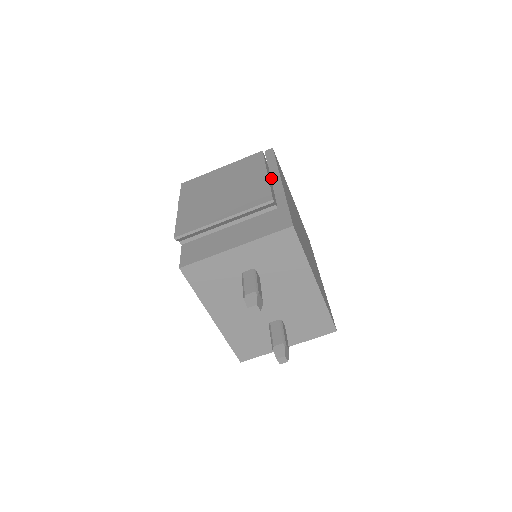
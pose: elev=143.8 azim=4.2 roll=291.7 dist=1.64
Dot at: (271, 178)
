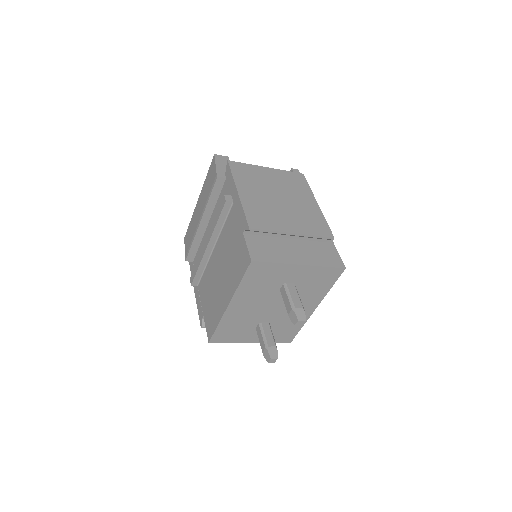
Dot at: occluded
